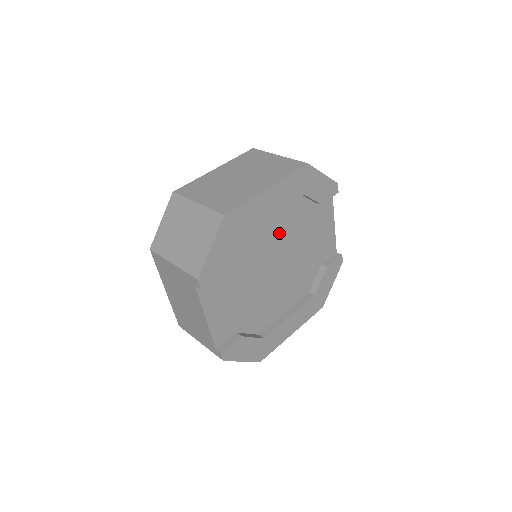
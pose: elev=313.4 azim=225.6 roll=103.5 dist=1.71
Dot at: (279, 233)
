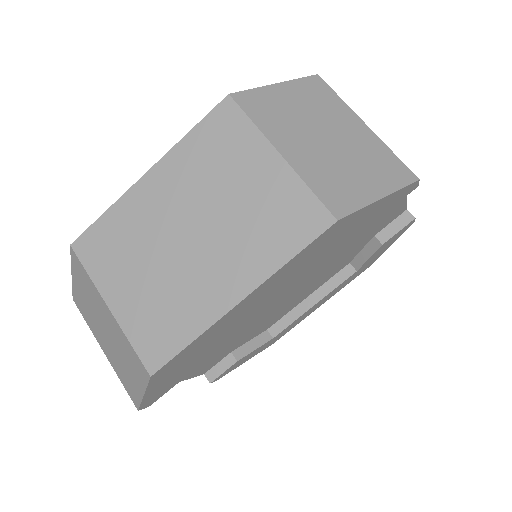
Dot at: occluded
